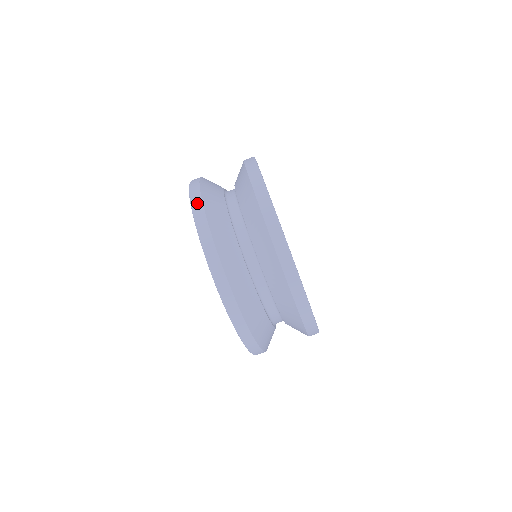
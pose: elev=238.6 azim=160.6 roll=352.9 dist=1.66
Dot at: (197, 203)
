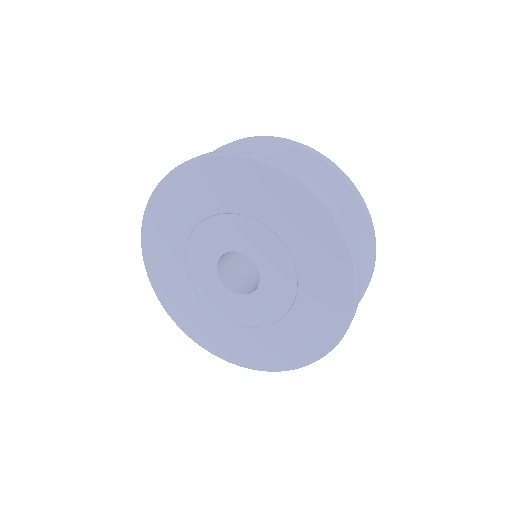
Dot at: occluded
